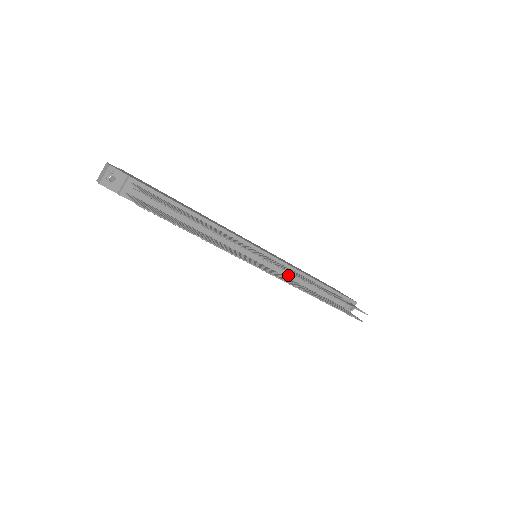
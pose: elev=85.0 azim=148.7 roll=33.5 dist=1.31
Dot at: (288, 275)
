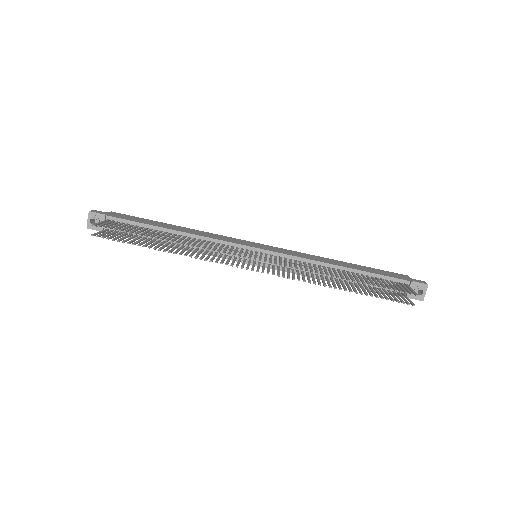
Dot at: occluded
